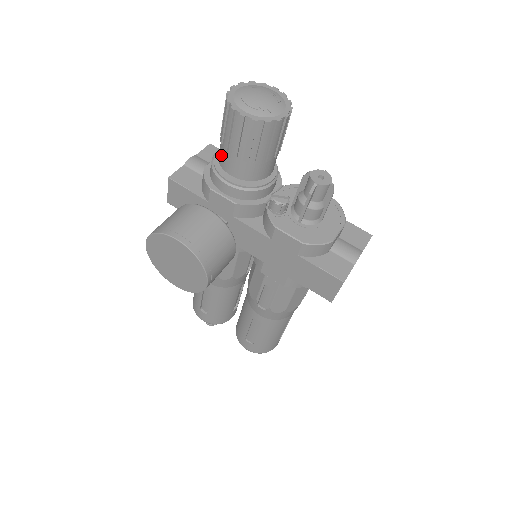
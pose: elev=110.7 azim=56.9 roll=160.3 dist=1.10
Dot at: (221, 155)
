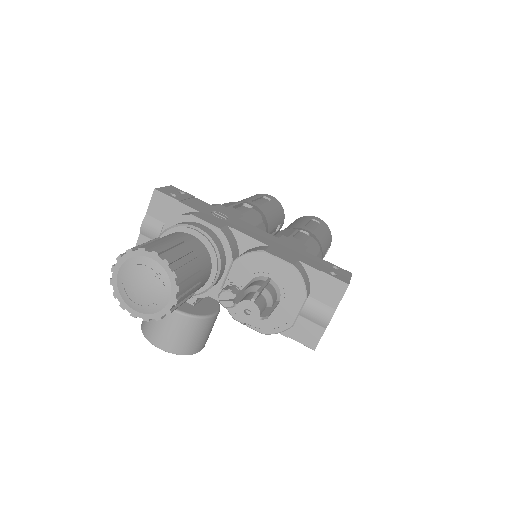
Dot at: occluded
